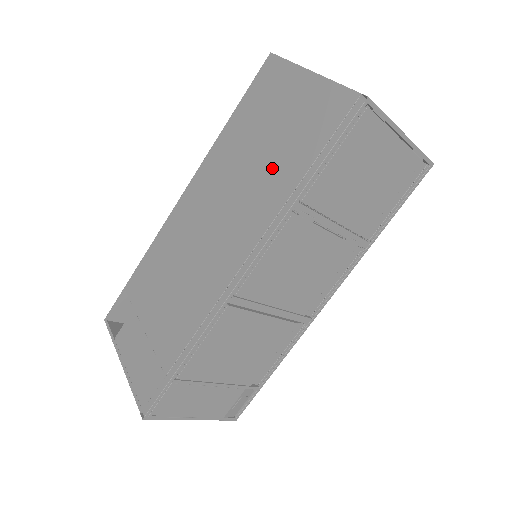
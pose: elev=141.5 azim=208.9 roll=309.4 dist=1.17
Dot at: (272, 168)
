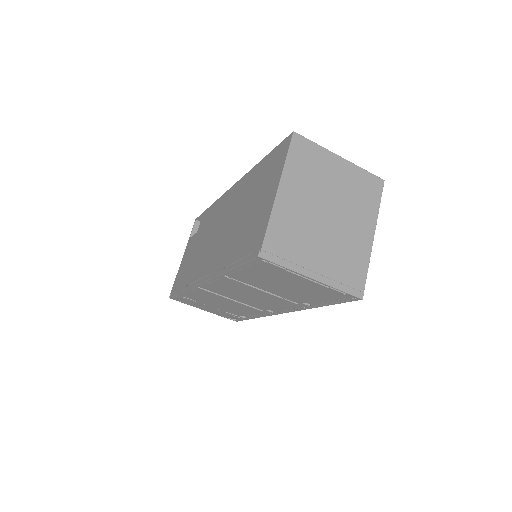
Dot at: (237, 235)
